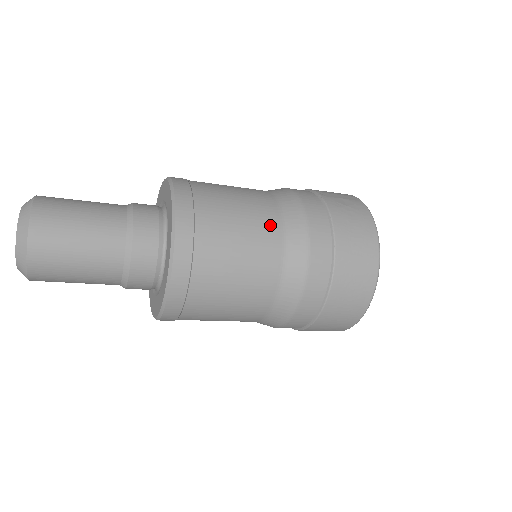
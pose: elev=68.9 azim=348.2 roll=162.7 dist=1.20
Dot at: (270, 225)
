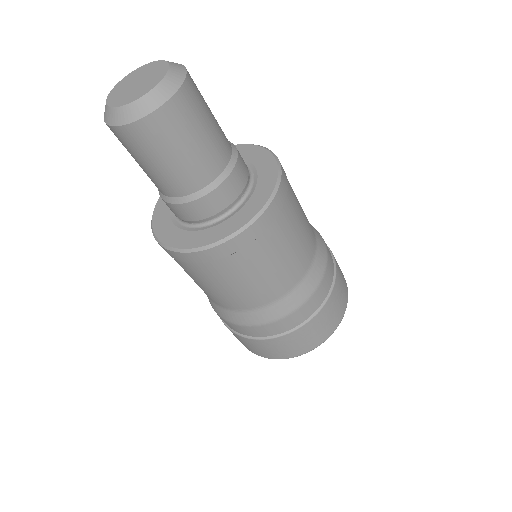
Dot at: occluded
